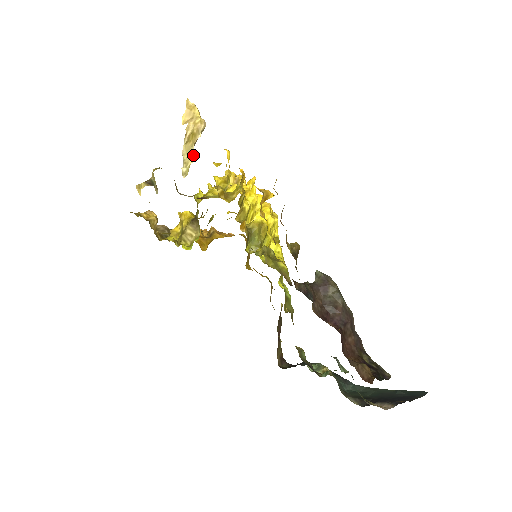
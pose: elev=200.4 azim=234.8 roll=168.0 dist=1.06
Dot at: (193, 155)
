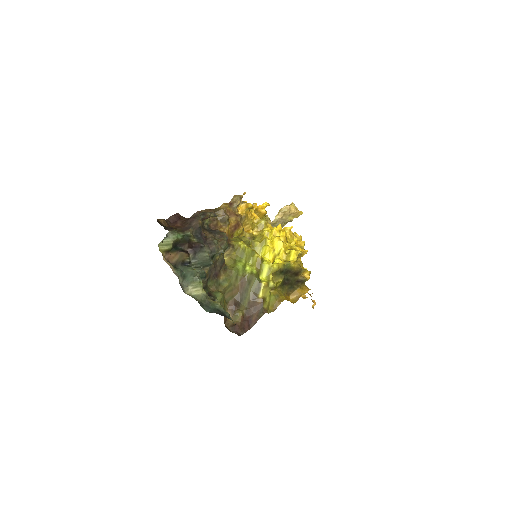
Dot at: (274, 220)
